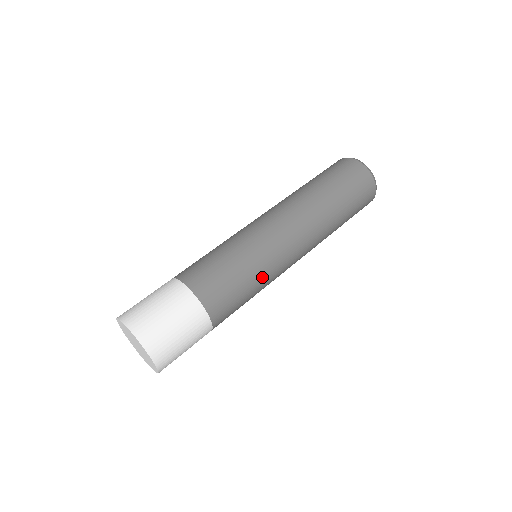
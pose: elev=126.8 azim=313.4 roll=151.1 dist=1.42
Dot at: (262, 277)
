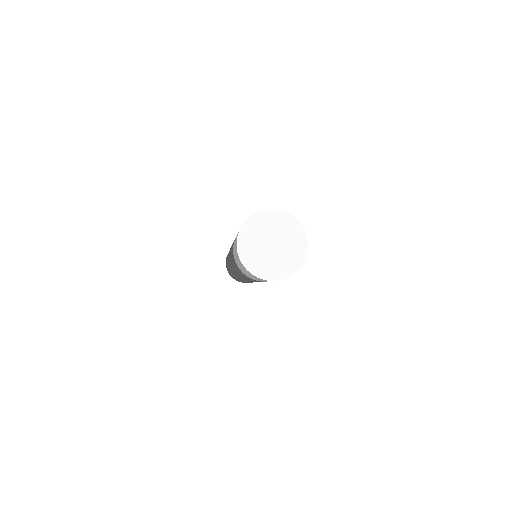
Dot at: occluded
